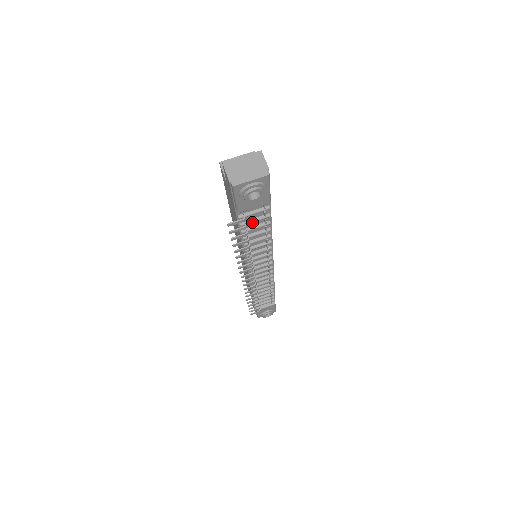
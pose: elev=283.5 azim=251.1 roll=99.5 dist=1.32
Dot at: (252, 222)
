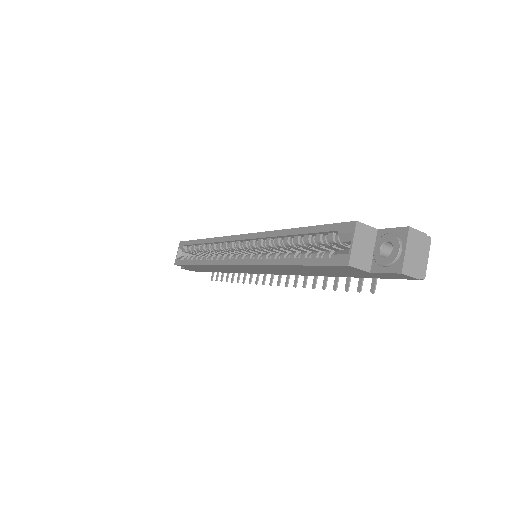
Dot at: occluded
